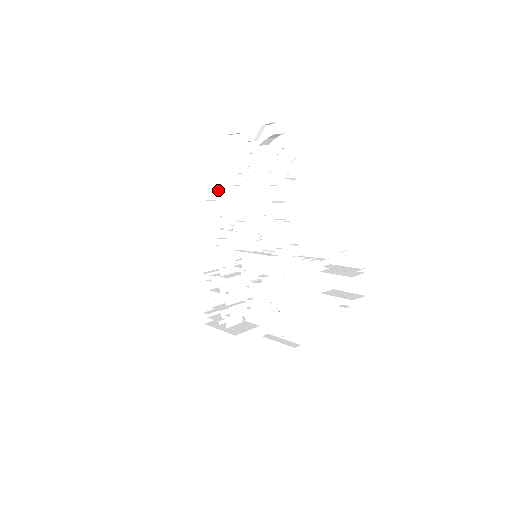
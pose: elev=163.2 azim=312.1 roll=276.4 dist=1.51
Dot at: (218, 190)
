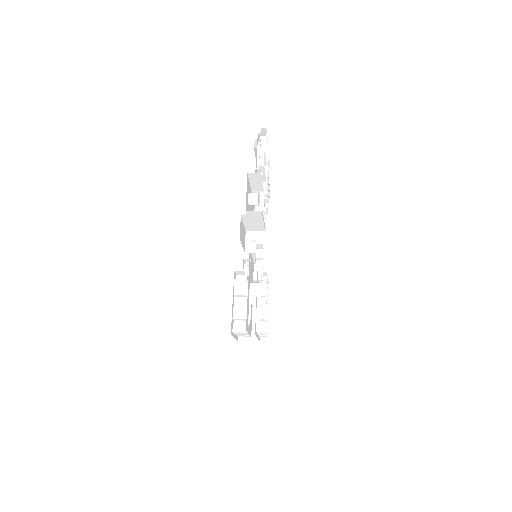
Dot at: (265, 219)
